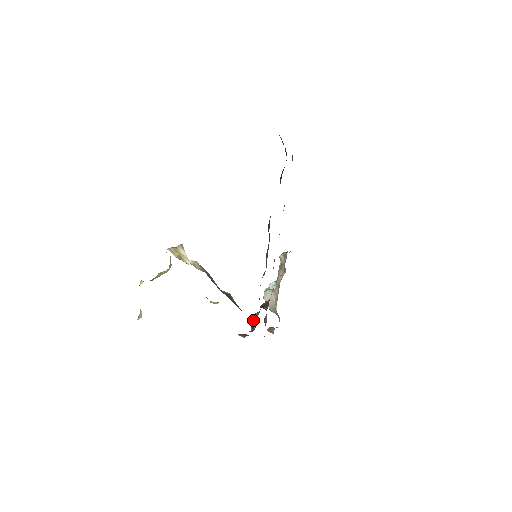
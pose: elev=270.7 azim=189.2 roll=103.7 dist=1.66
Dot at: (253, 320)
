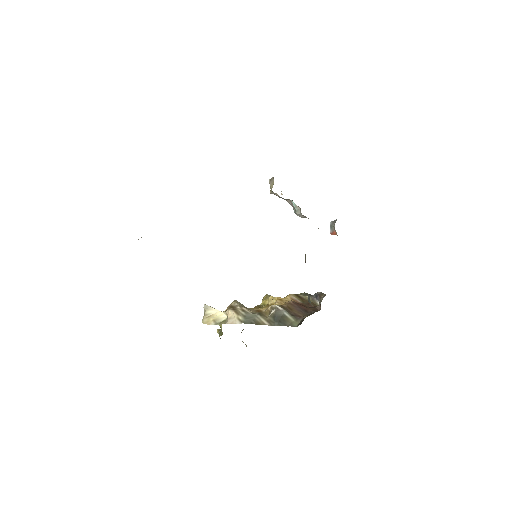
Dot at: occluded
